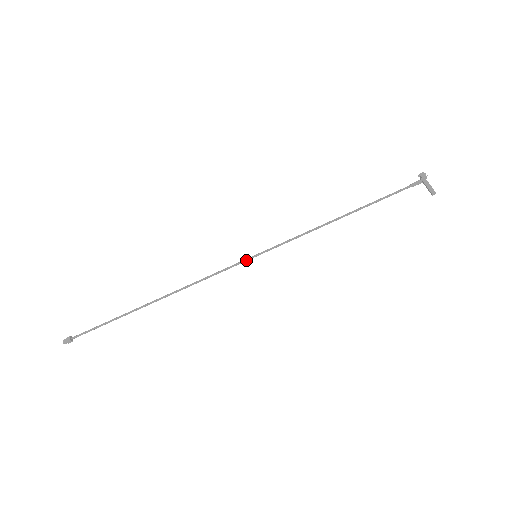
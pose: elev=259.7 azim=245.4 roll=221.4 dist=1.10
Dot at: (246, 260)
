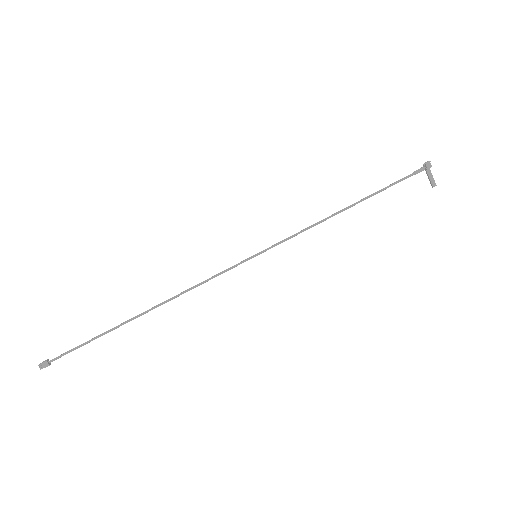
Dot at: (245, 261)
